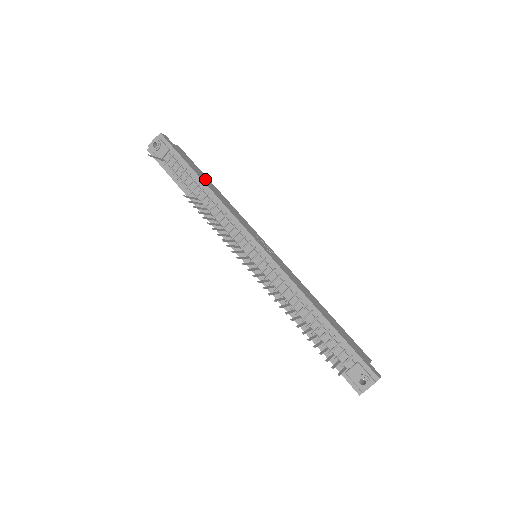
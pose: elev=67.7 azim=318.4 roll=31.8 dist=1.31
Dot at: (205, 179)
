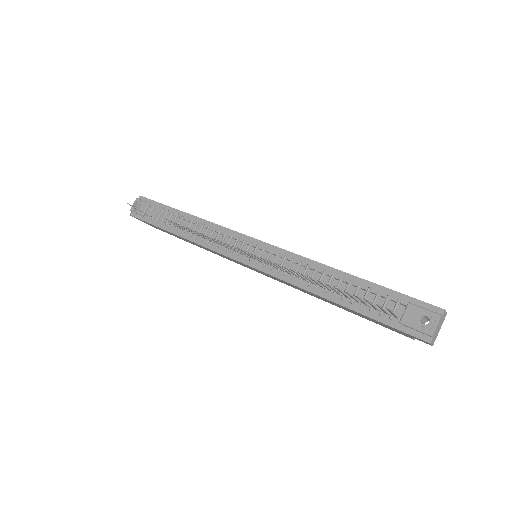
Dot at: occluded
